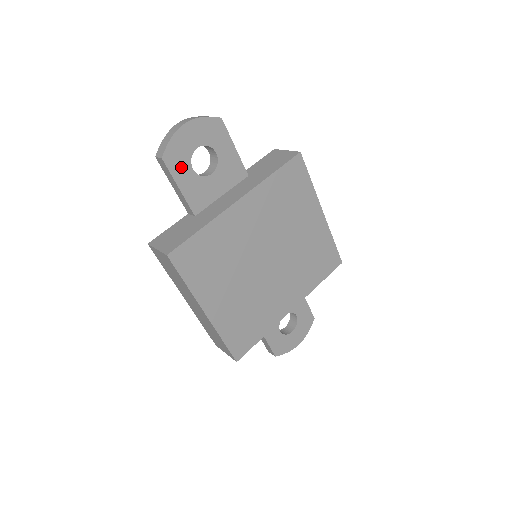
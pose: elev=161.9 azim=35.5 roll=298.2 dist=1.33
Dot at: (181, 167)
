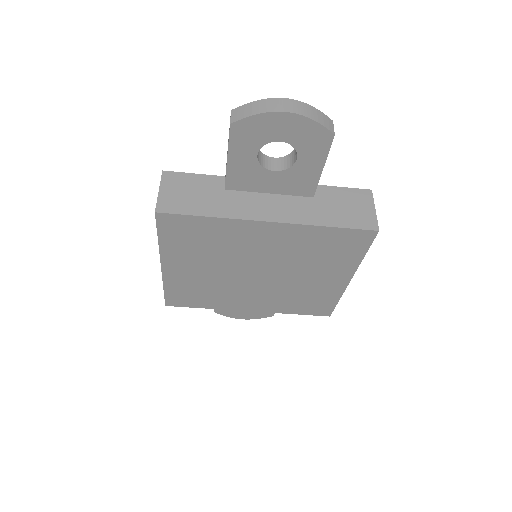
Dot at: (246, 145)
